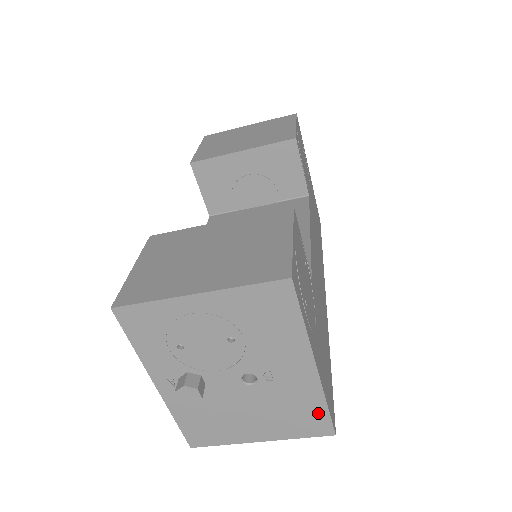
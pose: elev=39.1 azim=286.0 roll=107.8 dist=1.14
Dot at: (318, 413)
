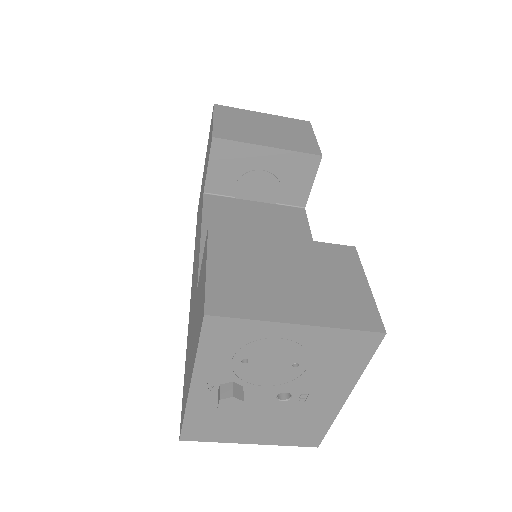
Dot at: (318, 430)
